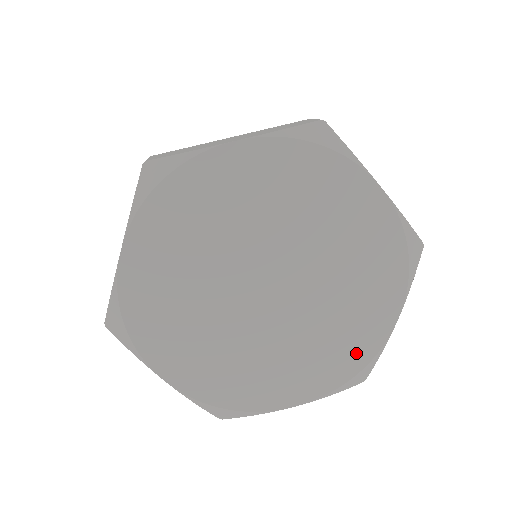
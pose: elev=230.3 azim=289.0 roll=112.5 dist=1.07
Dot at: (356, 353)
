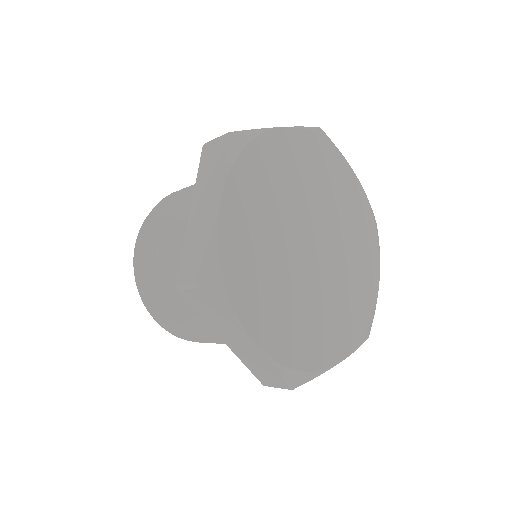
Dot at: (365, 306)
